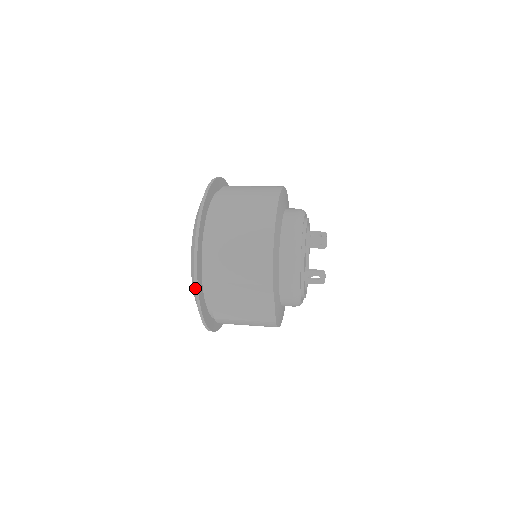
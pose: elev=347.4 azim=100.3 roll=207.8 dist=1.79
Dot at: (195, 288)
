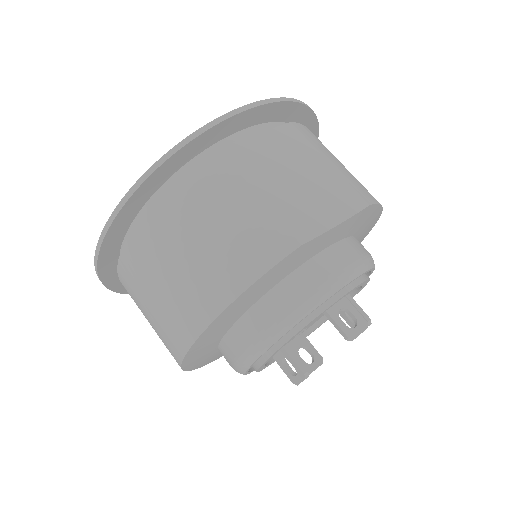
Dot at: occluded
